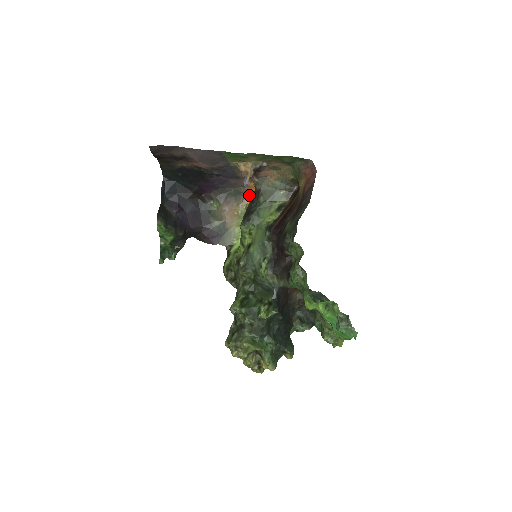
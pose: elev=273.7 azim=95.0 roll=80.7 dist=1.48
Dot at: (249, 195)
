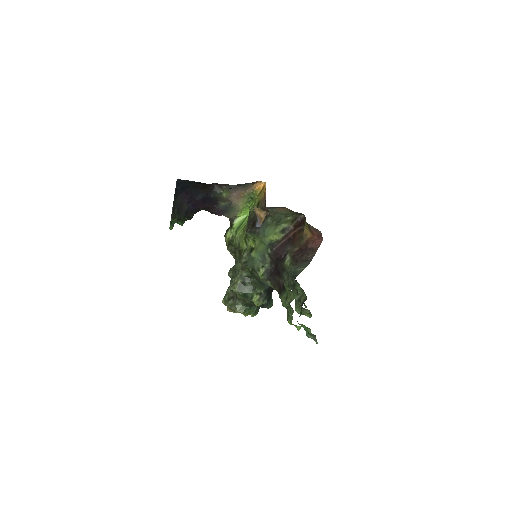
Dot at: (257, 183)
